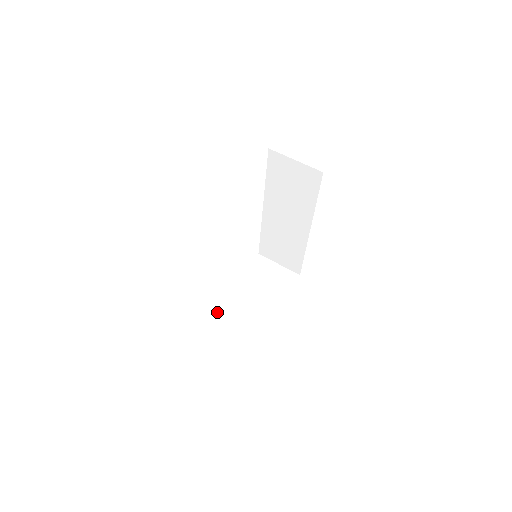
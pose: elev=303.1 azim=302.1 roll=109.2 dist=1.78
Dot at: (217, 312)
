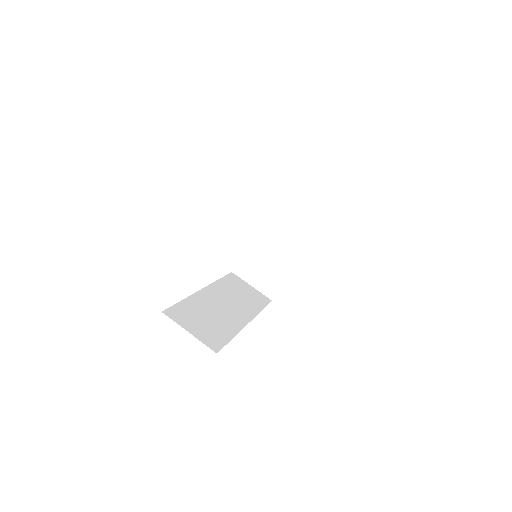
Dot at: (246, 257)
